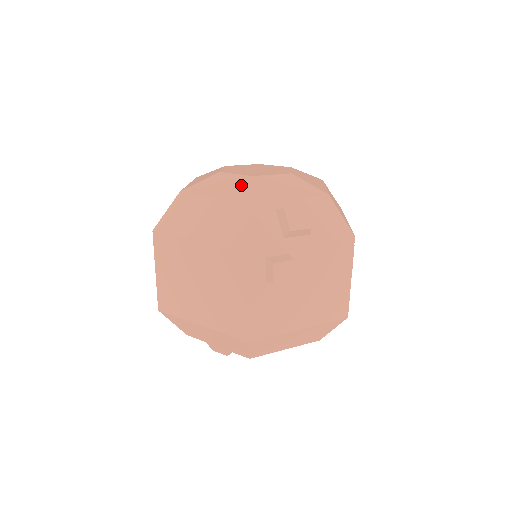
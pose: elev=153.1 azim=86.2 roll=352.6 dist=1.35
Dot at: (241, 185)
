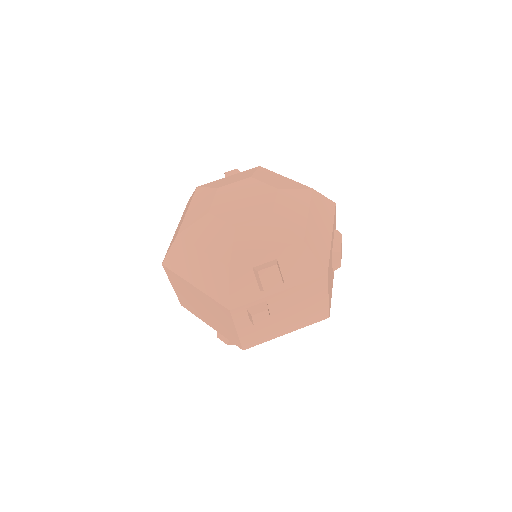
Dot at: (224, 239)
